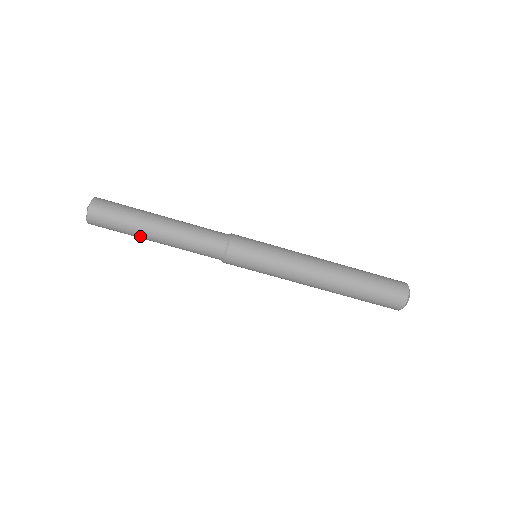
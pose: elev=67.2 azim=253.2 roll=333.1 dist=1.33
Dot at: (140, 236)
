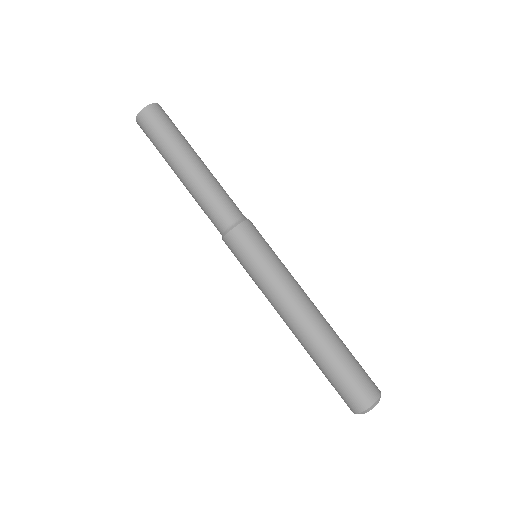
Dot at: (174, 155)
